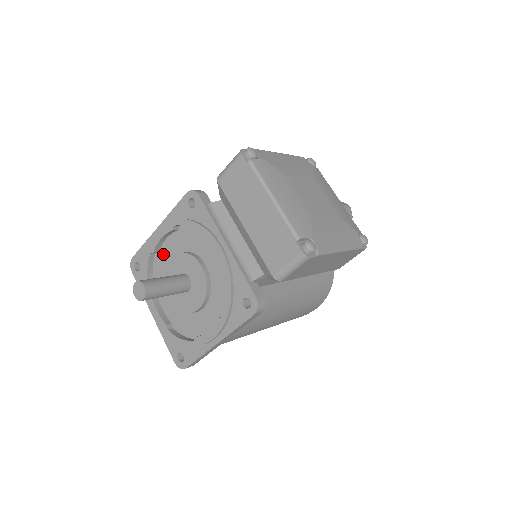
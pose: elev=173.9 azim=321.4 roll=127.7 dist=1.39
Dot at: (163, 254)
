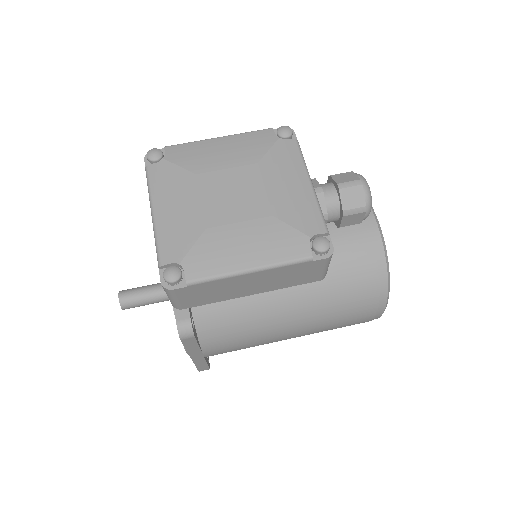
Dot at: occluded
